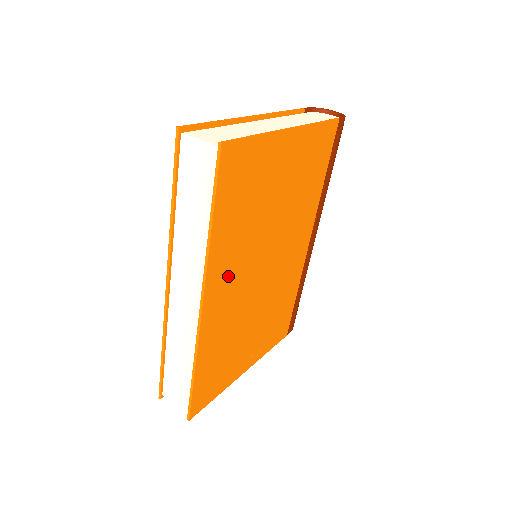
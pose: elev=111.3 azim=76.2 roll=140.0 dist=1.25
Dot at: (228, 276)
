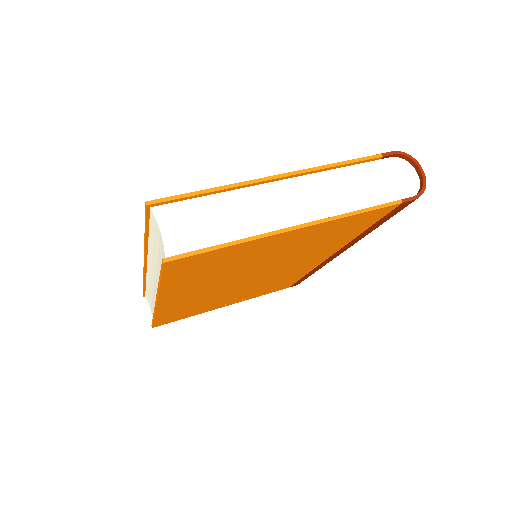
Dot at: (191, 292)
